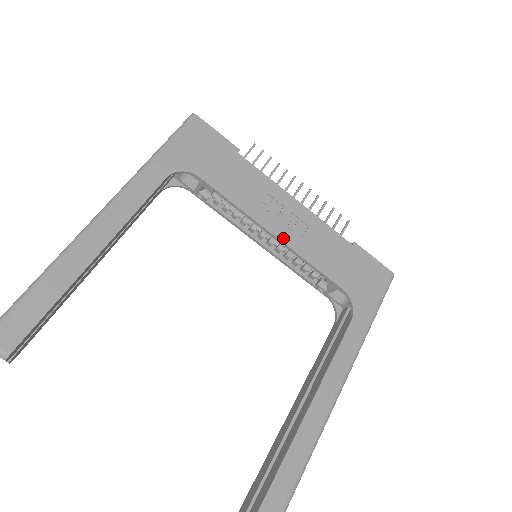
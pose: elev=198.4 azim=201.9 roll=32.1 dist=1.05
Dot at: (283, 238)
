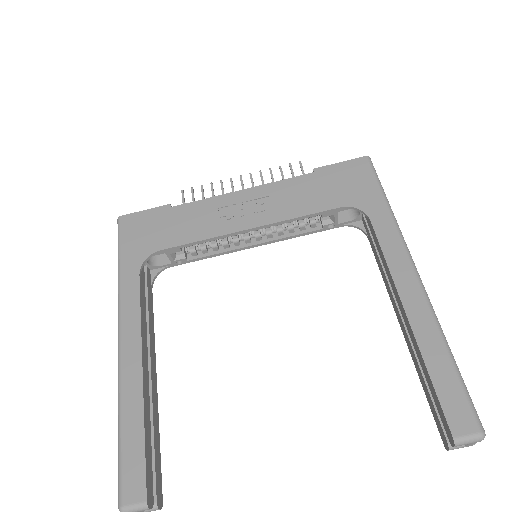
Dot at: (258, 223)
